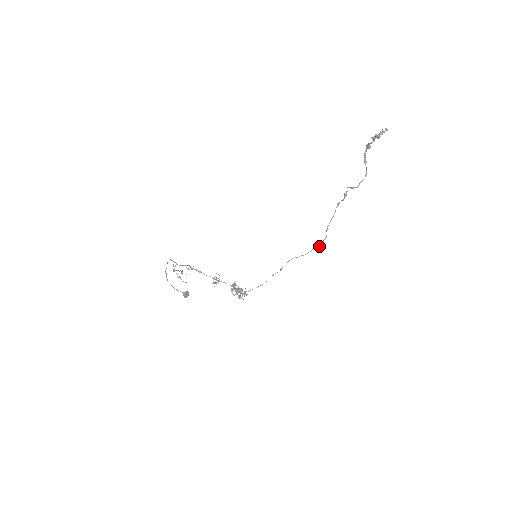
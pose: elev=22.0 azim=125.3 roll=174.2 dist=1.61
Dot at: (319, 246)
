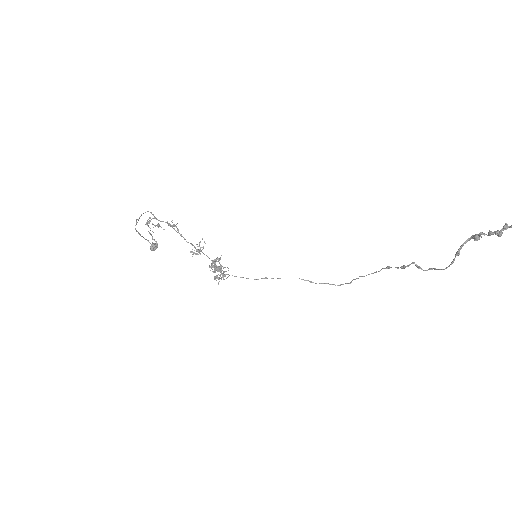
Dot at: occluded
